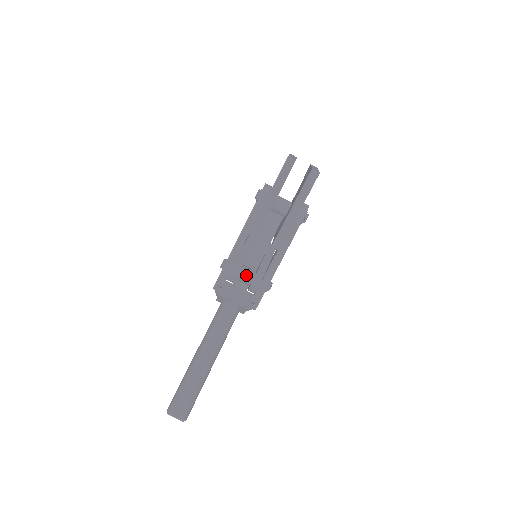
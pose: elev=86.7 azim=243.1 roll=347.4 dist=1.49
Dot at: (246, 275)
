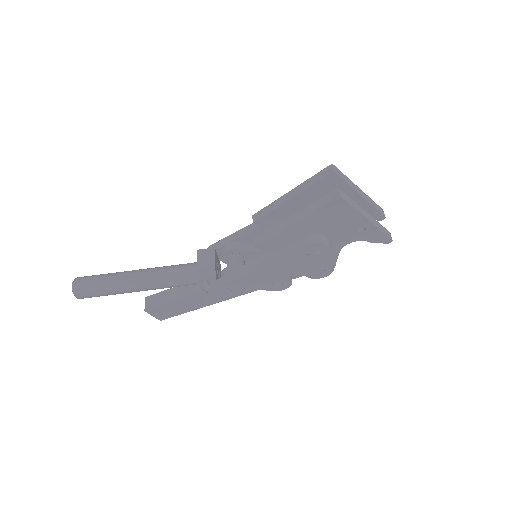
Dot at: (232, 260)
